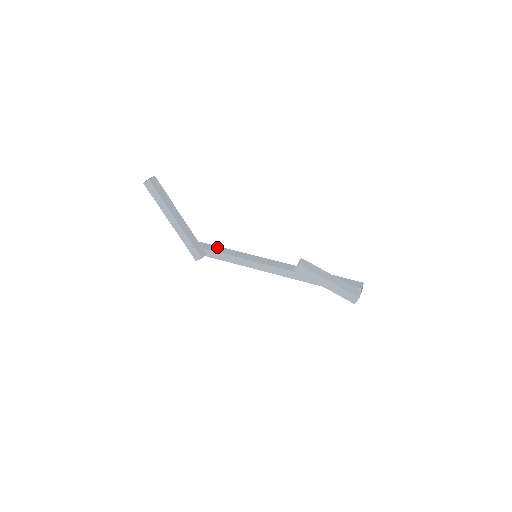
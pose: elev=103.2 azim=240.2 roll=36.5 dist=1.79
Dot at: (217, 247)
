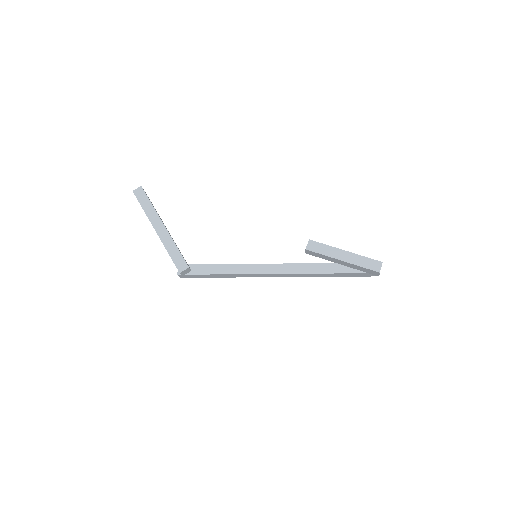
Dot at: occluded
